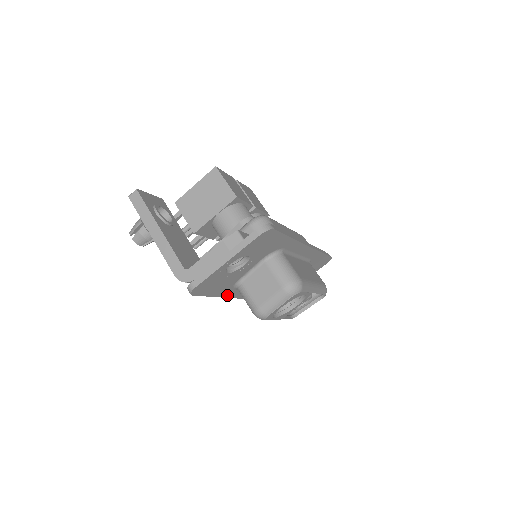
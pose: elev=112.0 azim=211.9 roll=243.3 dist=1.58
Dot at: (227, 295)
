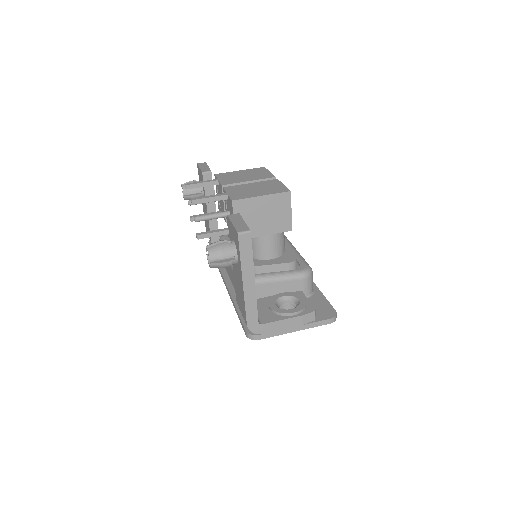
Dot at: occluded
